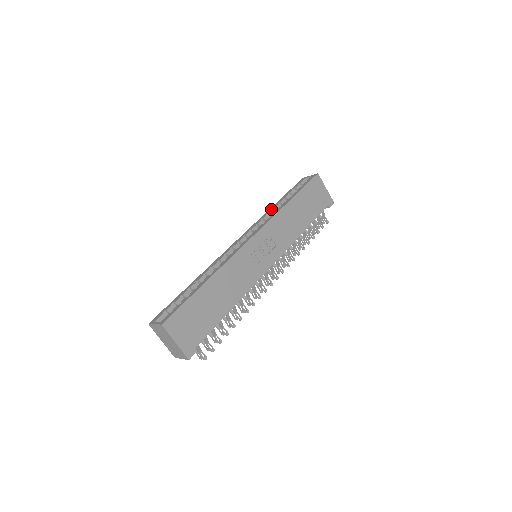
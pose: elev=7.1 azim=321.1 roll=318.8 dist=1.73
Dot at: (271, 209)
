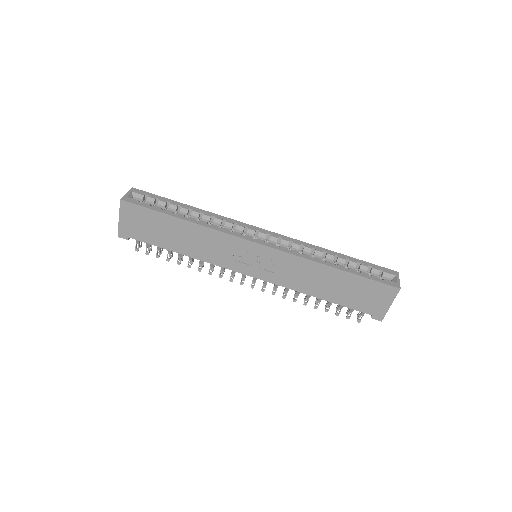
Dot at: (323, 250)
